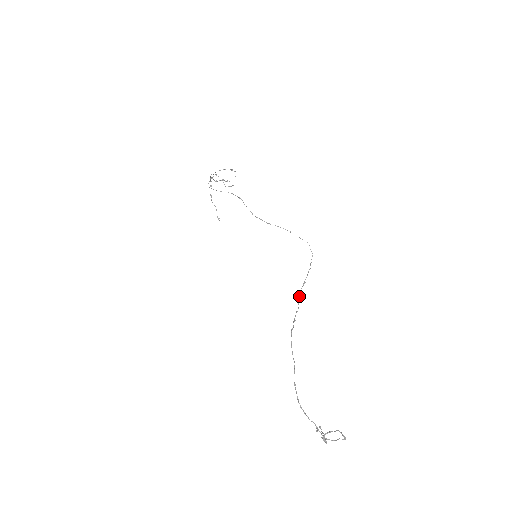
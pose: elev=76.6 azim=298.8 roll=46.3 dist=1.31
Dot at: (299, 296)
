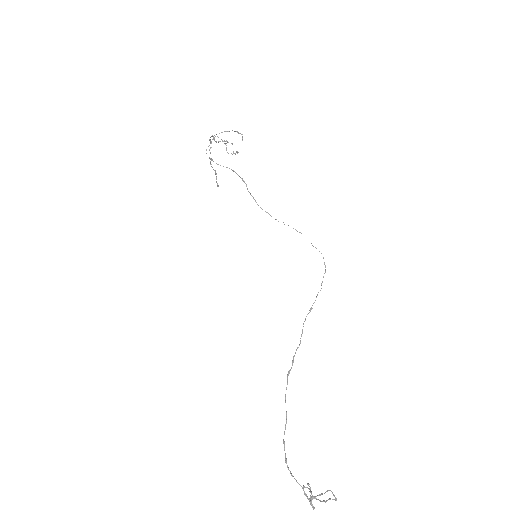
Dot at: occluded
